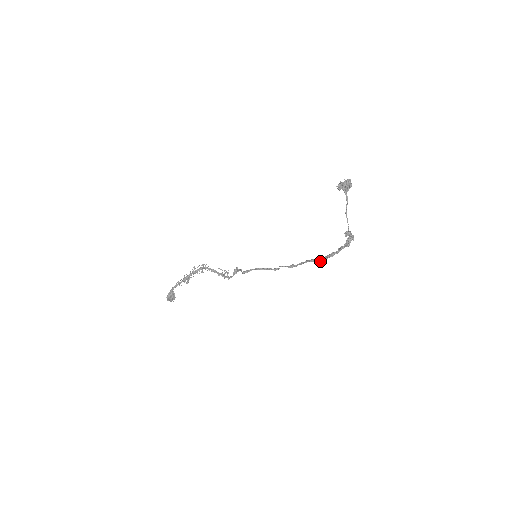
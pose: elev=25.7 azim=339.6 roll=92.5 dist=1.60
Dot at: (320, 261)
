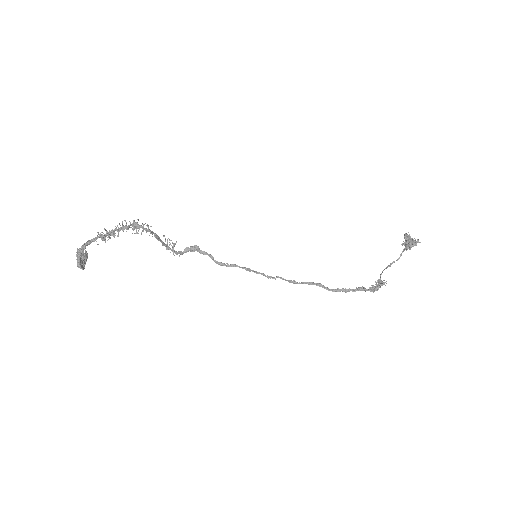
Dot at: (330, 290)
